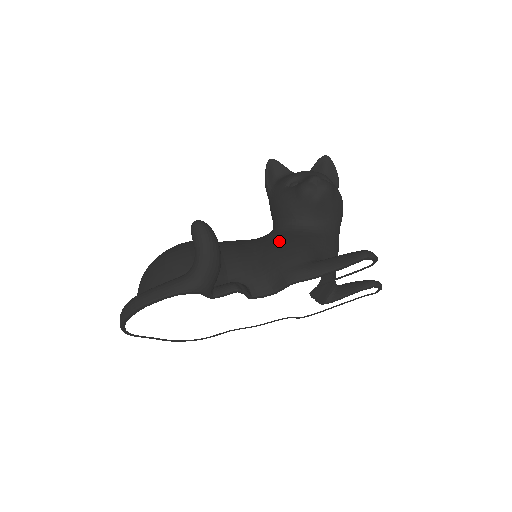
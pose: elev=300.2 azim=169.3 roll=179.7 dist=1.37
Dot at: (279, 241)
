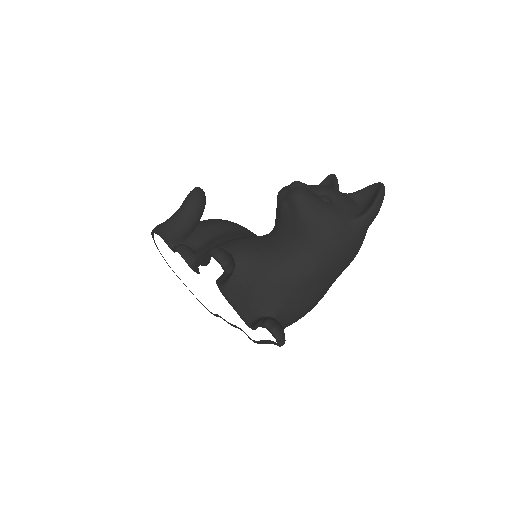
Dot at: occluded
